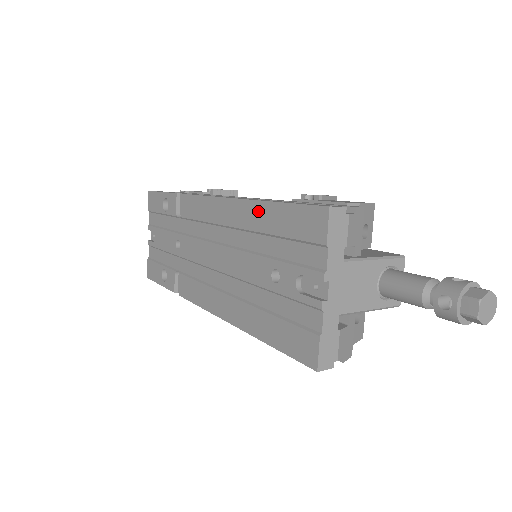
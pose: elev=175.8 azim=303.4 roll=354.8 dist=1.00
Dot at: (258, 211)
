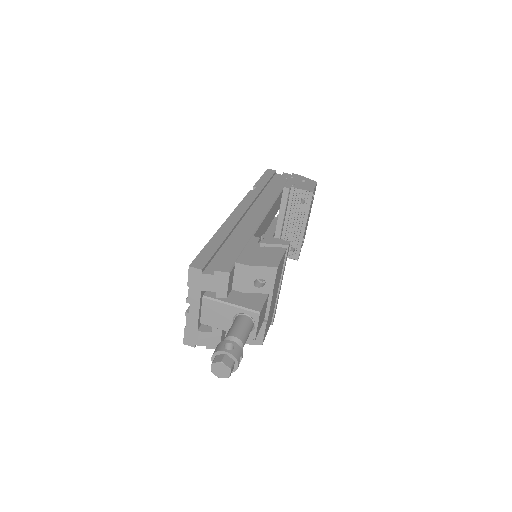
Dot at: occluded
